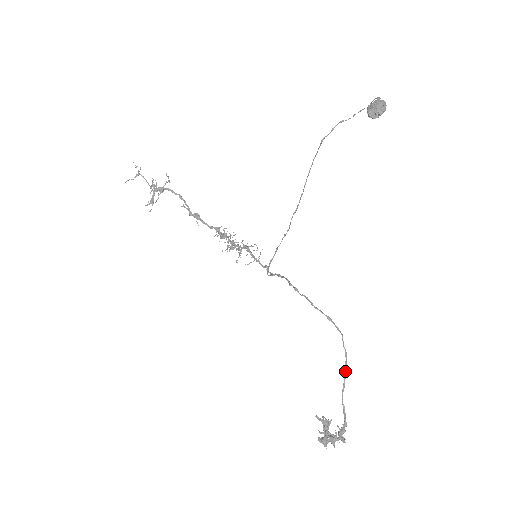
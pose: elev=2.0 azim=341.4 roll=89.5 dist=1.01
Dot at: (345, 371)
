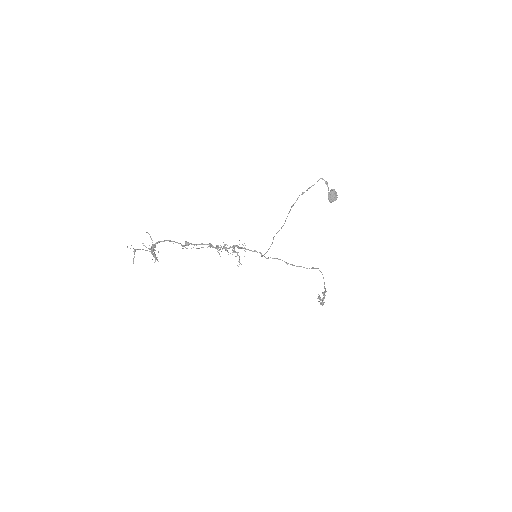
Dot at: occluded
